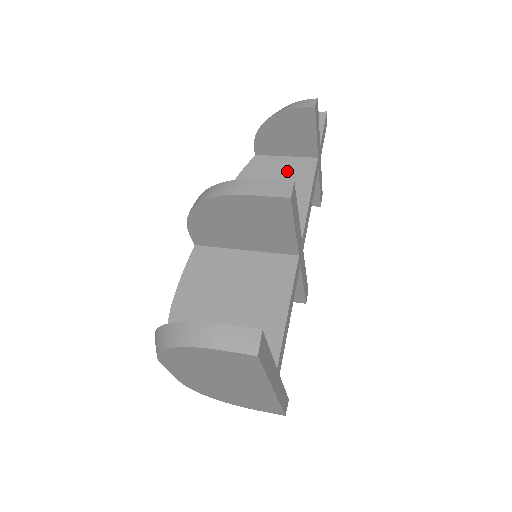
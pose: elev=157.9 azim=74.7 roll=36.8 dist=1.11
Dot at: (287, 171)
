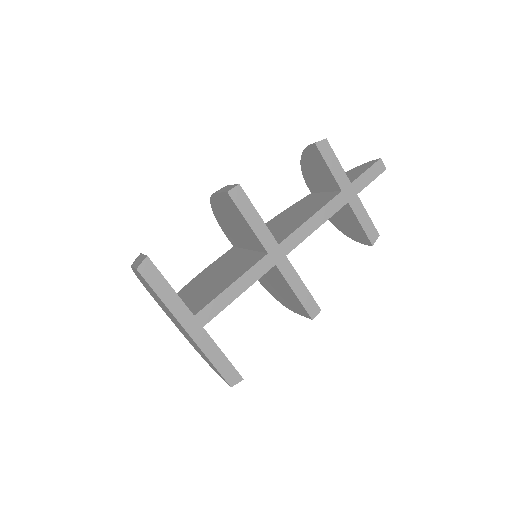
Dot at: (316, 201)
